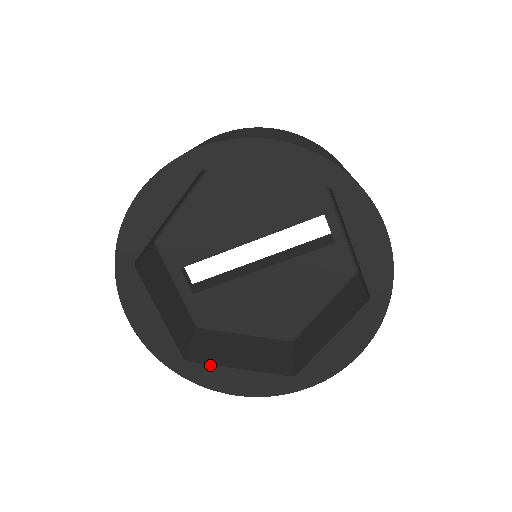
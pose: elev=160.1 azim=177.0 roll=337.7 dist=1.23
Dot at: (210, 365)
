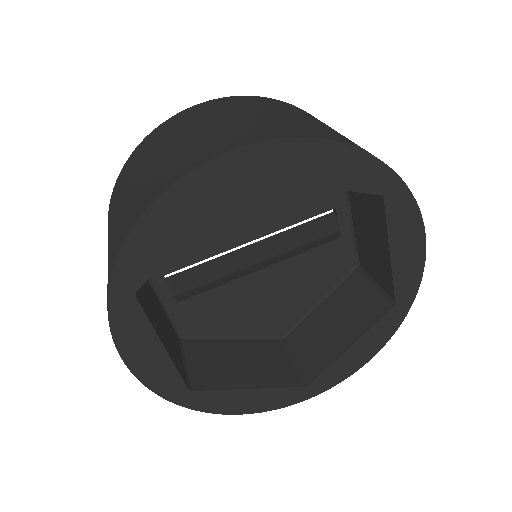
Dot at: (219, 390)
